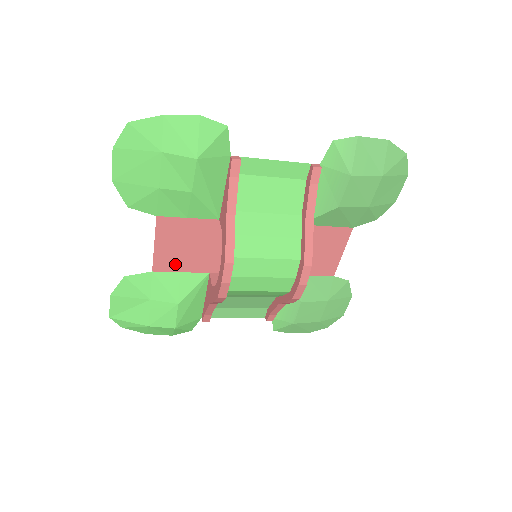
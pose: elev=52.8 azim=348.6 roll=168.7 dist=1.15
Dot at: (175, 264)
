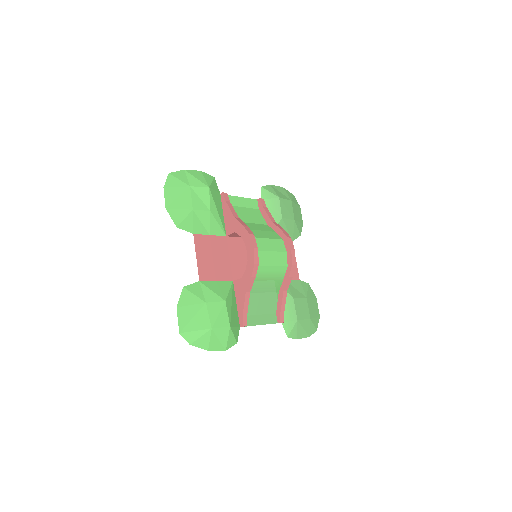
Dot at: (211, 274)
